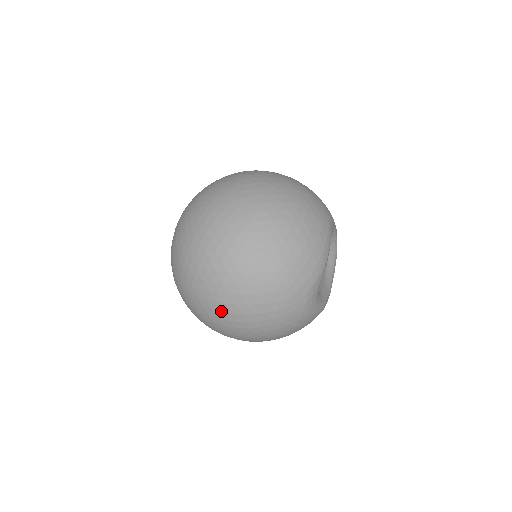
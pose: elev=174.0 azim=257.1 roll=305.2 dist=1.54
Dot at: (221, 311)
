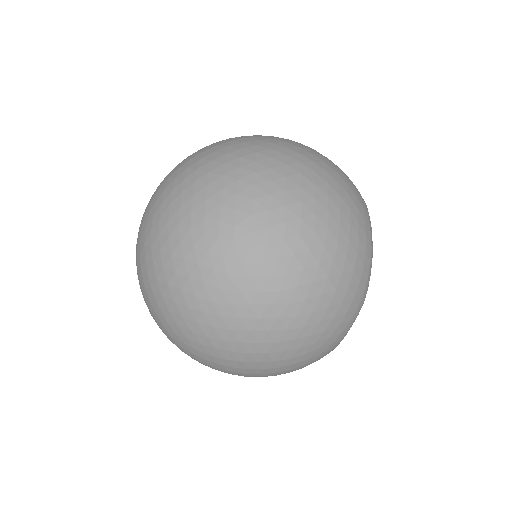
Dot at: (227, 370)
